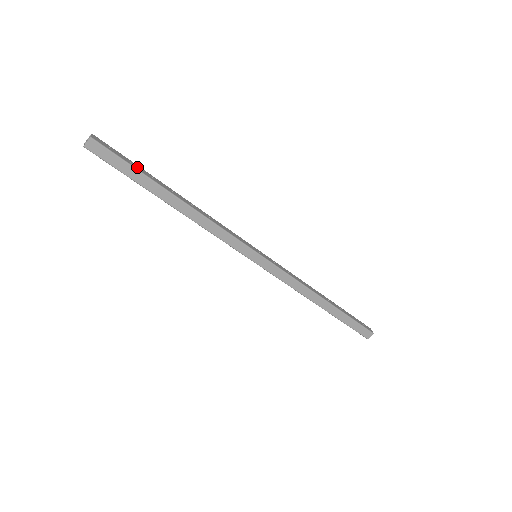
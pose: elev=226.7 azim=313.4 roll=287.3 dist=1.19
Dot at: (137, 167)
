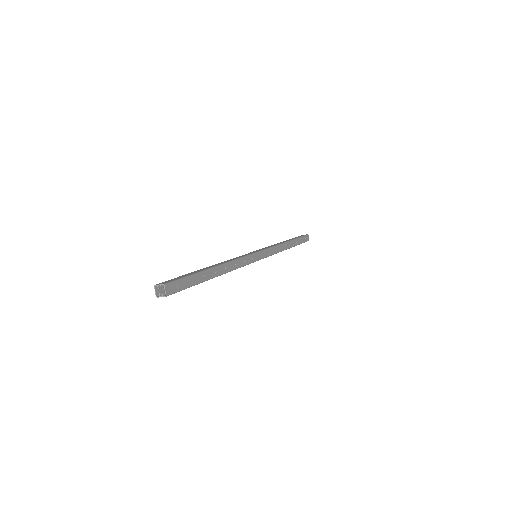
Dot at: (195, 280)
